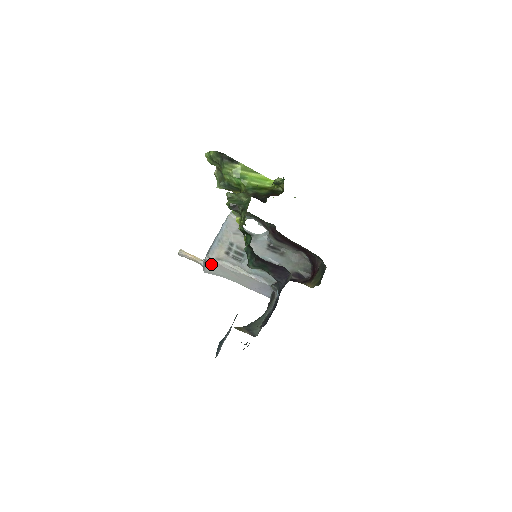
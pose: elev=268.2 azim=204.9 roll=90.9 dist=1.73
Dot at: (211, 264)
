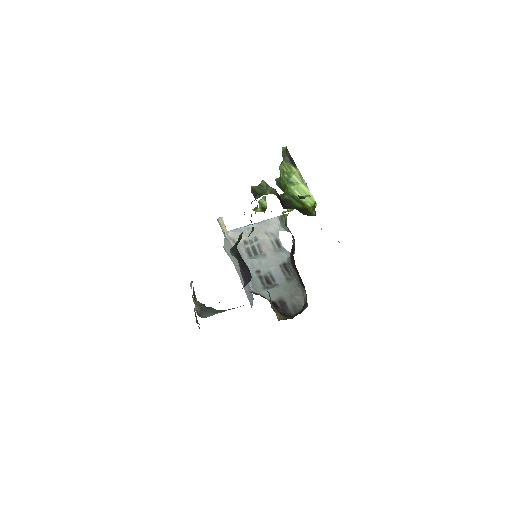
Dot at: (228, 242)
